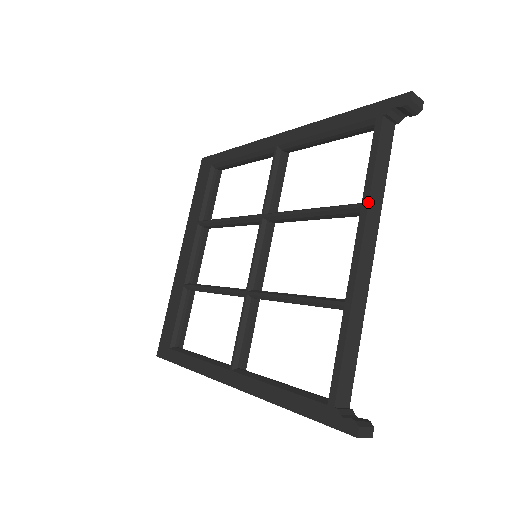
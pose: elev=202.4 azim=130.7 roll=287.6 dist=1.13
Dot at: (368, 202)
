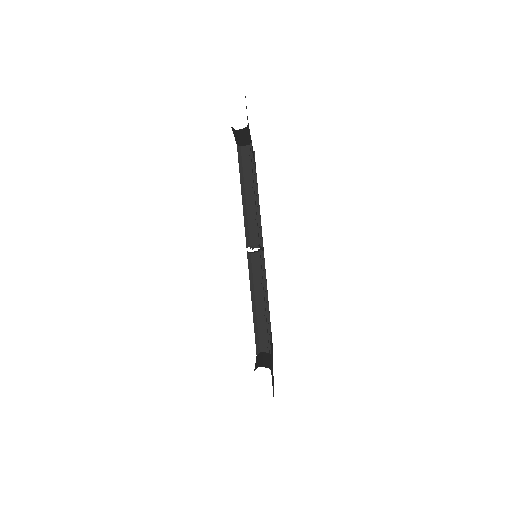
Dot at: occluded
